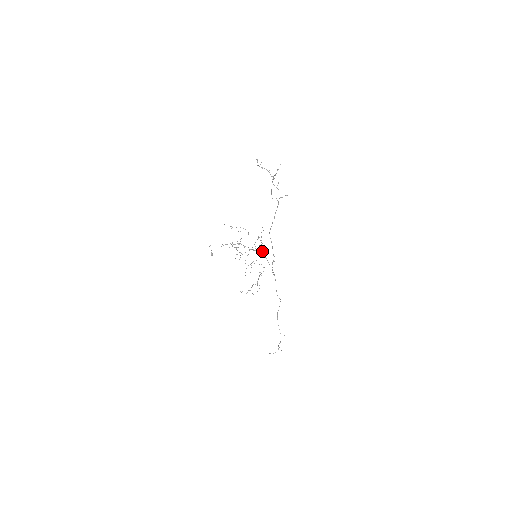
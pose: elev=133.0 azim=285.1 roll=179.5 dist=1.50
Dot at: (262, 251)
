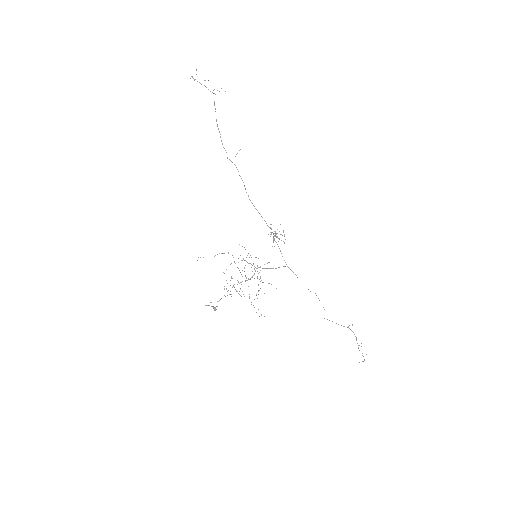
Dot at: (258, 267)
